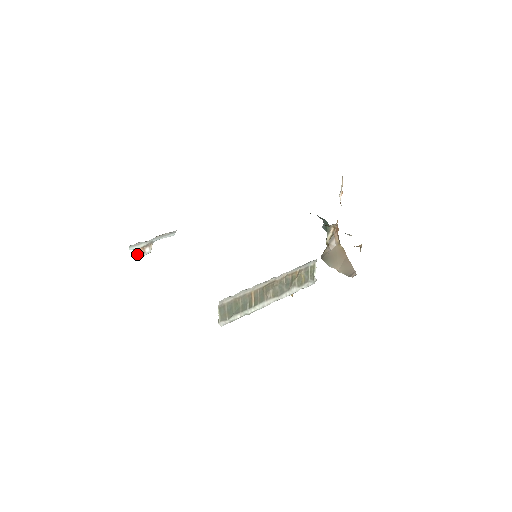
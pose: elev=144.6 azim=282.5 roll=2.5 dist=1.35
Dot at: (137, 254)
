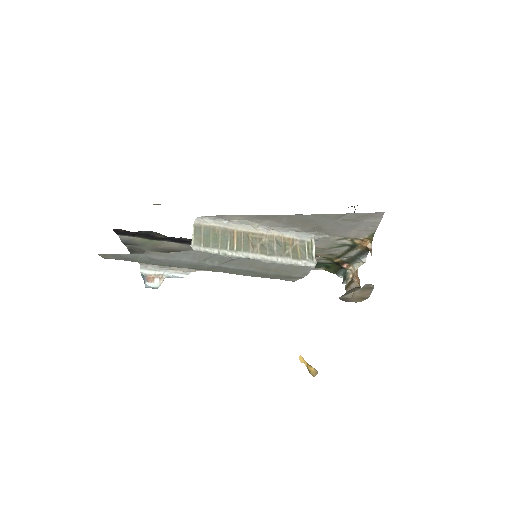
Dot at: (146, 281)
